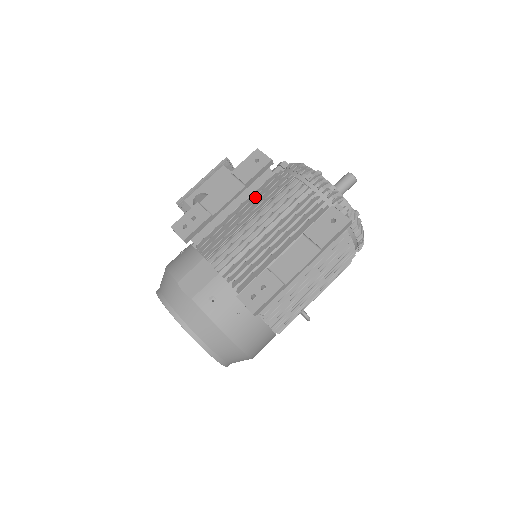
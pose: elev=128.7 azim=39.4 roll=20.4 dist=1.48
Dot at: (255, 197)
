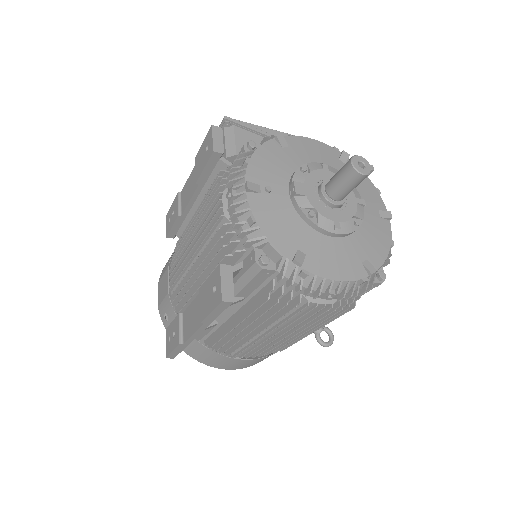
Dot at: (203, 204)
